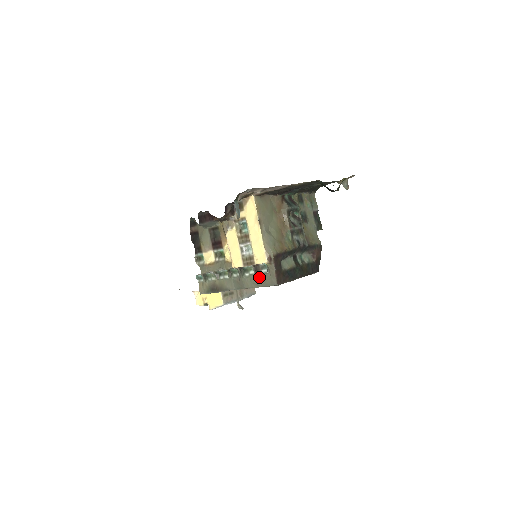
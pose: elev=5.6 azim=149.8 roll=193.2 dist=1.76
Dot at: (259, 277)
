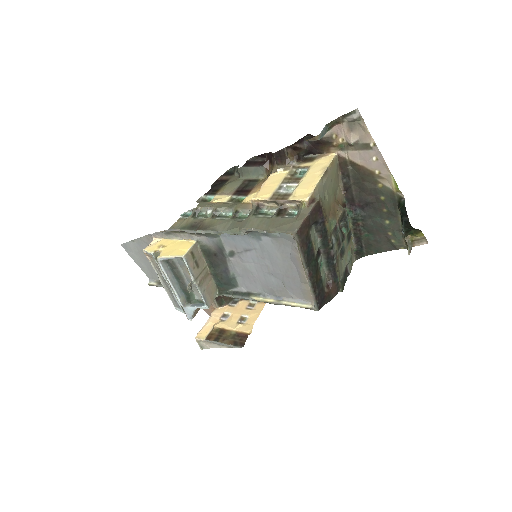
Dot at: (277, 219)
